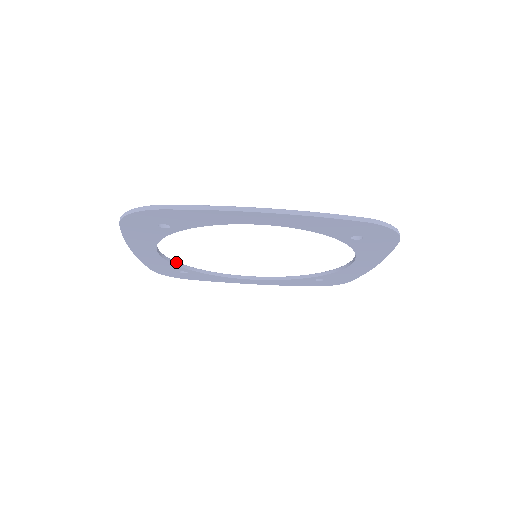
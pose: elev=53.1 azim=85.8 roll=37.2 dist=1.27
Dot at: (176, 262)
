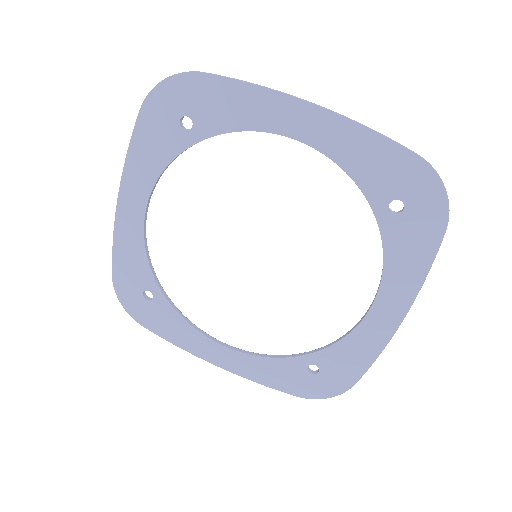
Dot at: occluded
